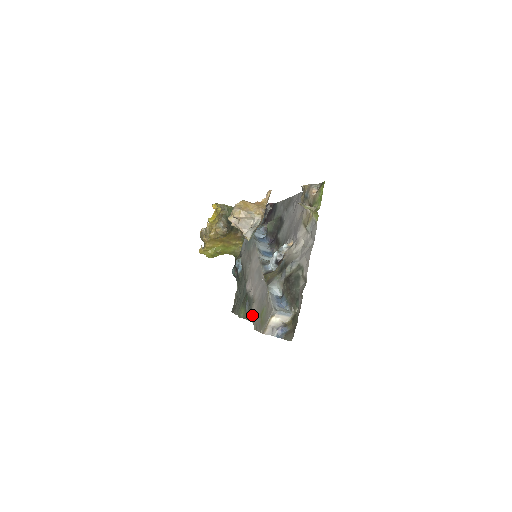
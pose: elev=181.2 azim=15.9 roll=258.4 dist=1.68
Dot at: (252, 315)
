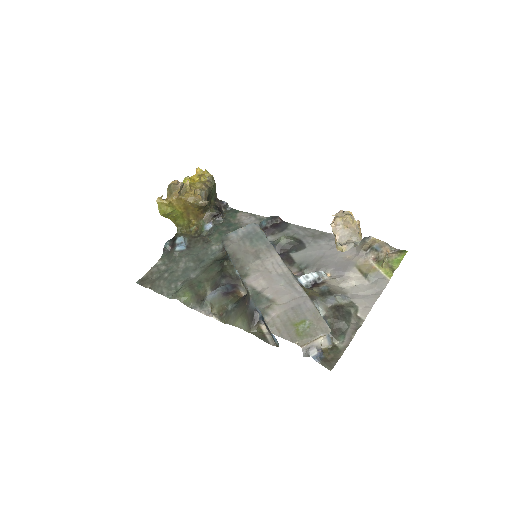
Dot at: (268, 316)
